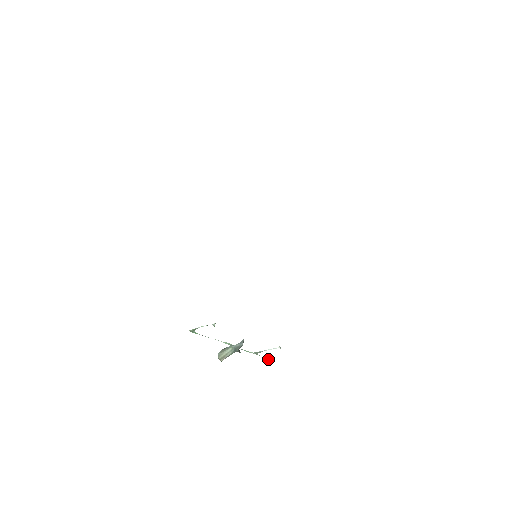
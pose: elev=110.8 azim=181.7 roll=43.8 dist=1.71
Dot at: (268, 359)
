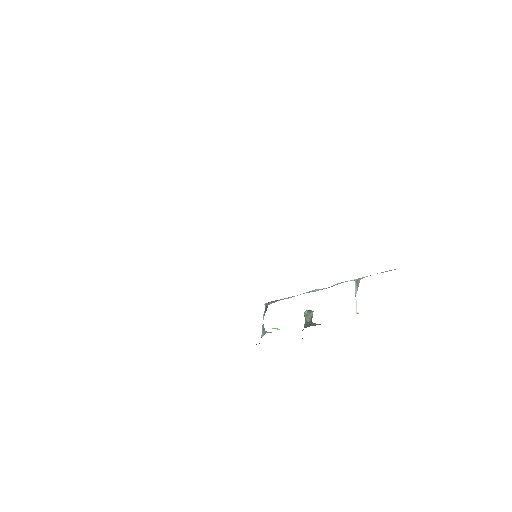
Dot at: (383, 272)
